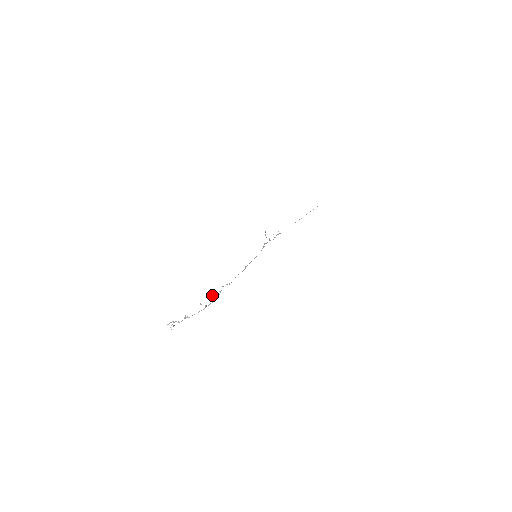
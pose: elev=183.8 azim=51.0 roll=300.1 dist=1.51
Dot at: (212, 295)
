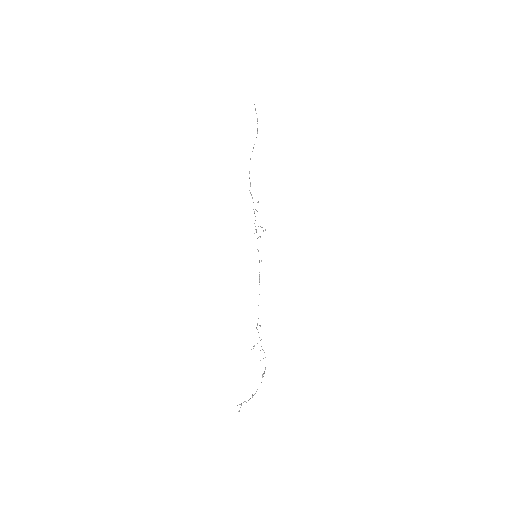
Dot at: occluded
